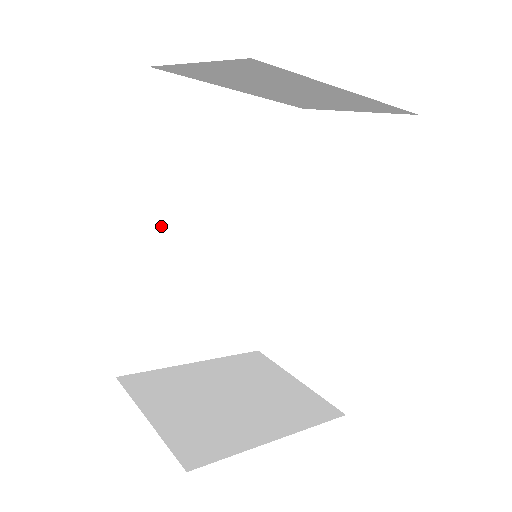
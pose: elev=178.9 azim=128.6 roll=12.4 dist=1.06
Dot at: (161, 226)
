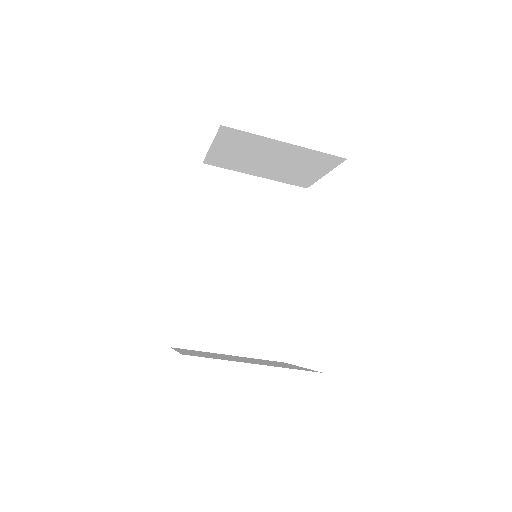
Dot at: (206, 250)
